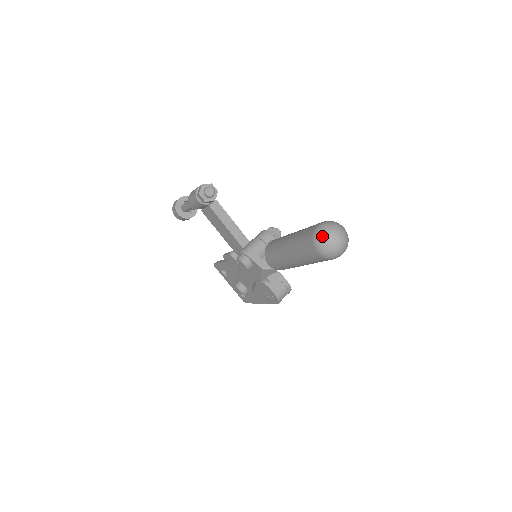
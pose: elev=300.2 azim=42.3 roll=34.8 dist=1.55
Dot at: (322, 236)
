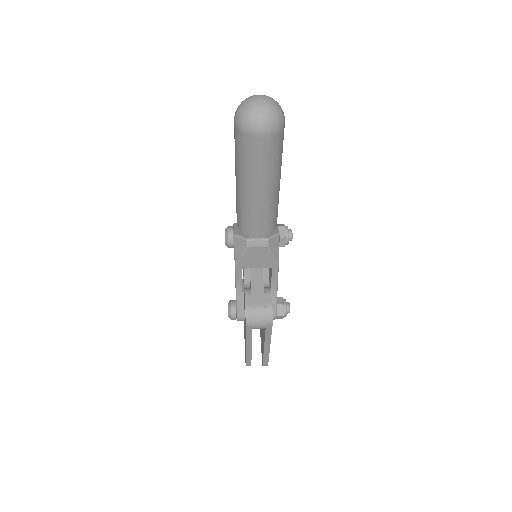
Dot at: (245, 99)
